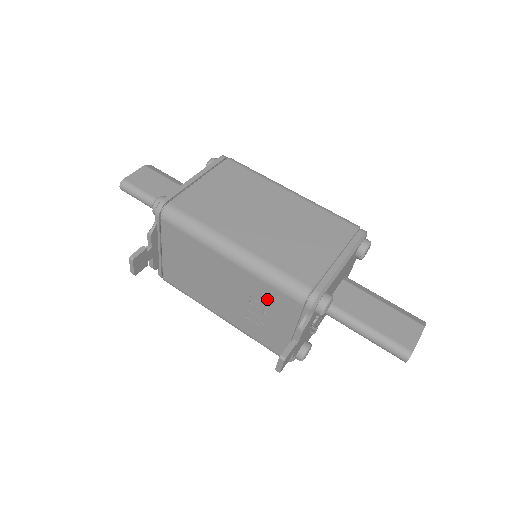
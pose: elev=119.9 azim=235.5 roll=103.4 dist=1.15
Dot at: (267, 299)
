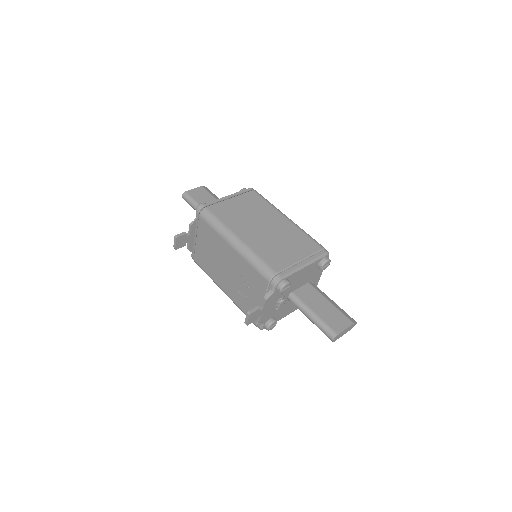
Dot at: (250, 277)
